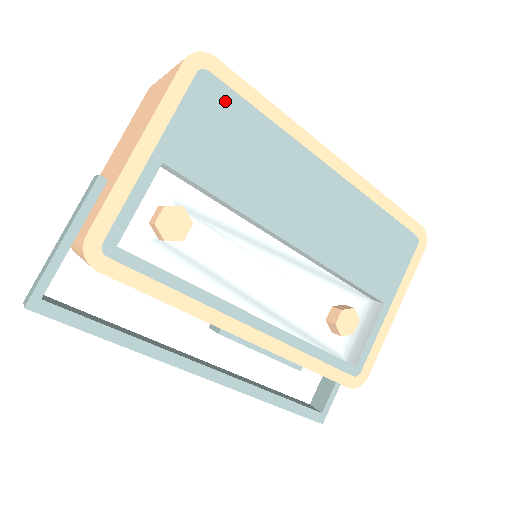
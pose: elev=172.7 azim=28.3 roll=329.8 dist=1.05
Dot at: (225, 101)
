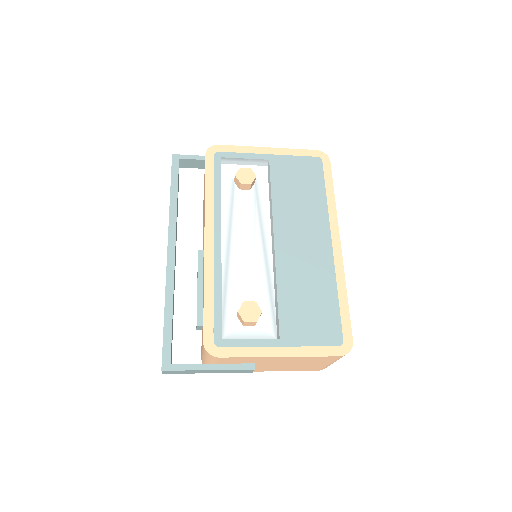
Dot at: (316, 173)
